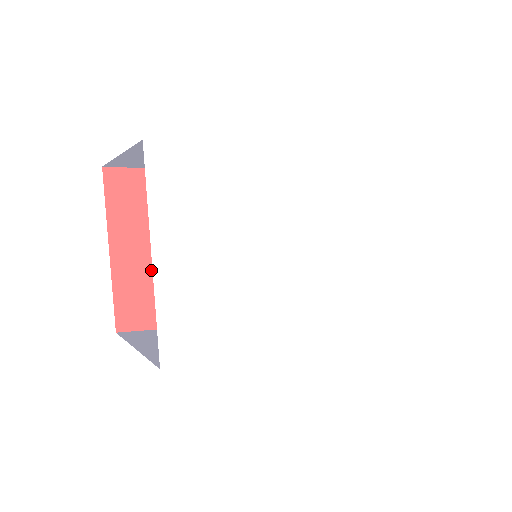
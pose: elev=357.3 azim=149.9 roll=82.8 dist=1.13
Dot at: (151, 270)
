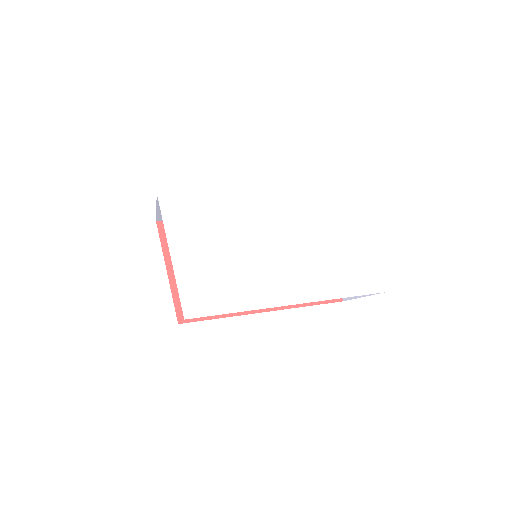
Dot at: occluded
